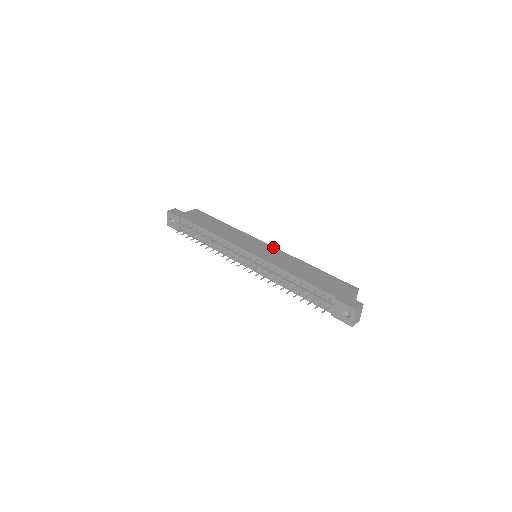
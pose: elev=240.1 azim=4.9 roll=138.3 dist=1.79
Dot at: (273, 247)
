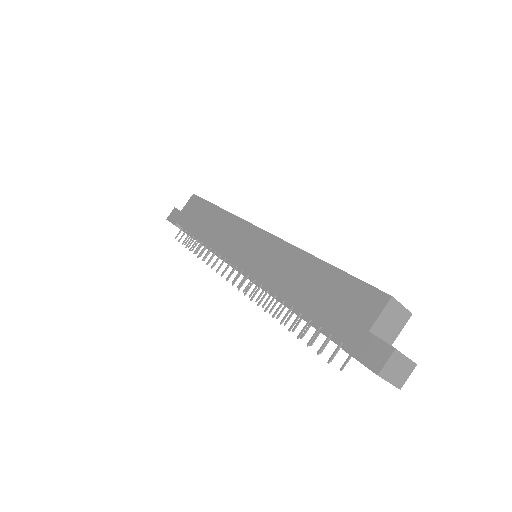
Dot at: (267, 234)
